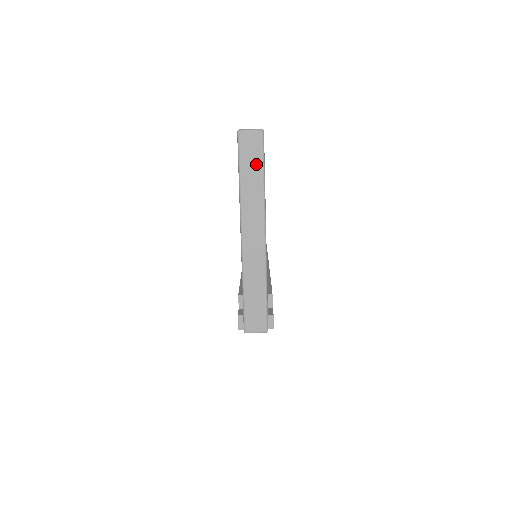
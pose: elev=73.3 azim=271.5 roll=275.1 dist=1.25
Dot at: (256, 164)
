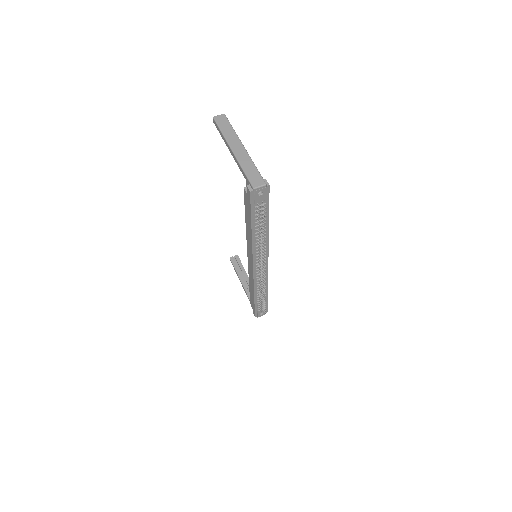
Dot at: (227, 124)
